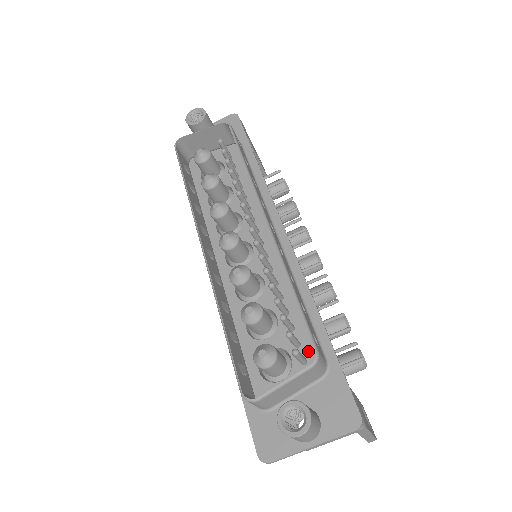
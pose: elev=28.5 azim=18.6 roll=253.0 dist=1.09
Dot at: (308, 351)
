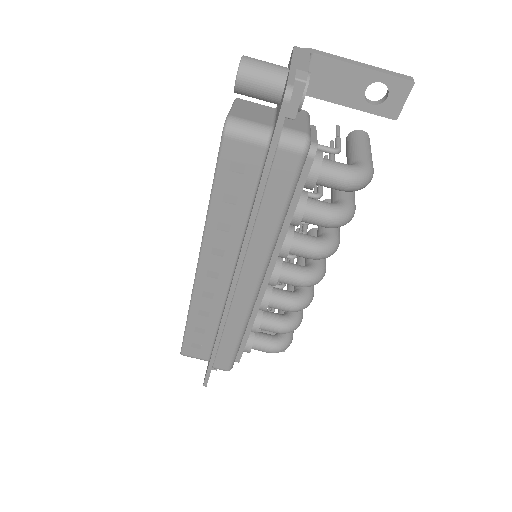
Dot at: occluded
